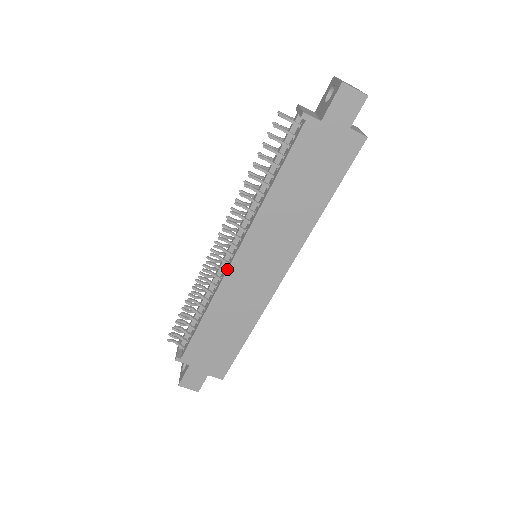
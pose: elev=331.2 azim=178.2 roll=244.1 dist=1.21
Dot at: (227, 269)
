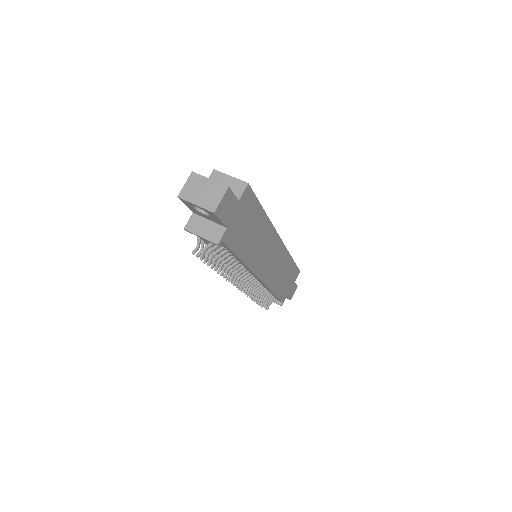
Dot at: (263, 283)
